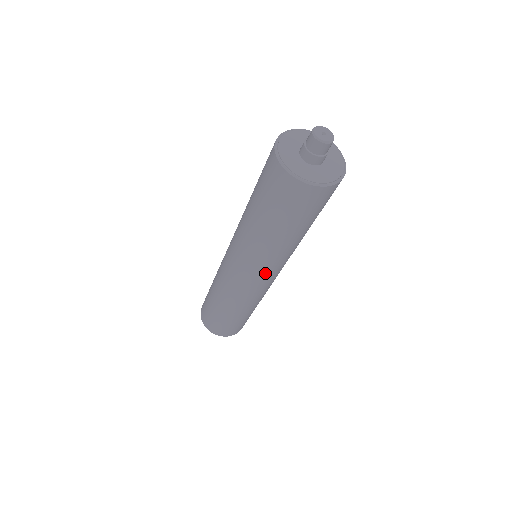
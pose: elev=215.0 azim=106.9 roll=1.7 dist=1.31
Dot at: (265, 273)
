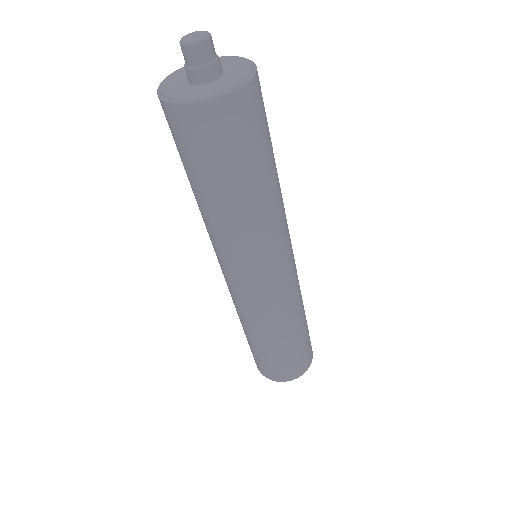
Dot at: (250, 269)
